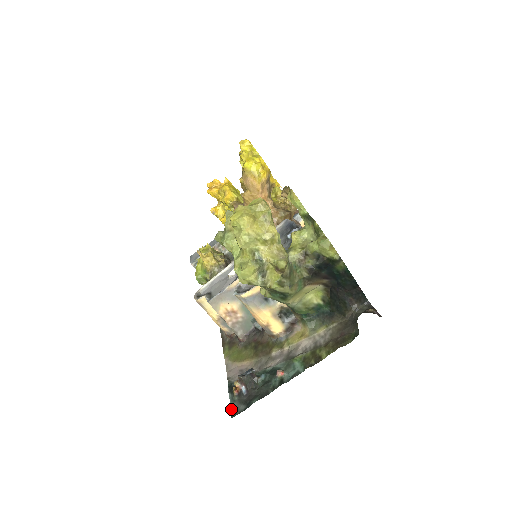
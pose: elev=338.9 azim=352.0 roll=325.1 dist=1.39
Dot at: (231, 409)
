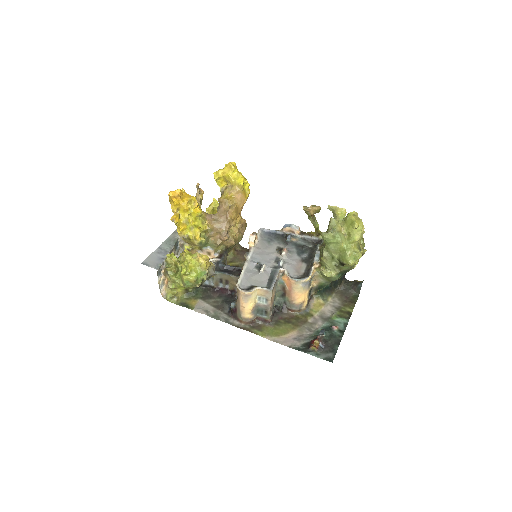
Dot at: (324, 359)
